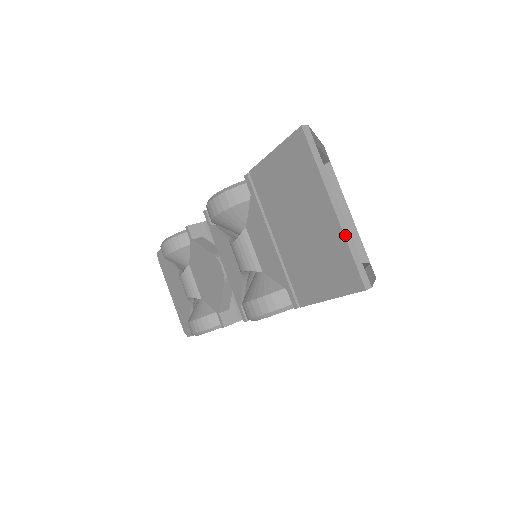
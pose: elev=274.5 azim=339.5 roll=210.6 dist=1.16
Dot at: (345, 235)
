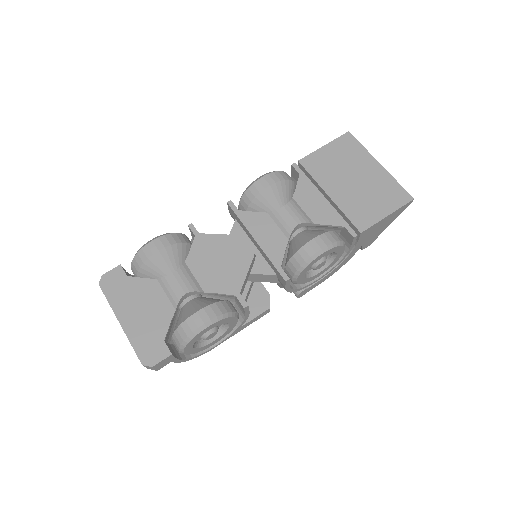
Dot at: (391, 176)
